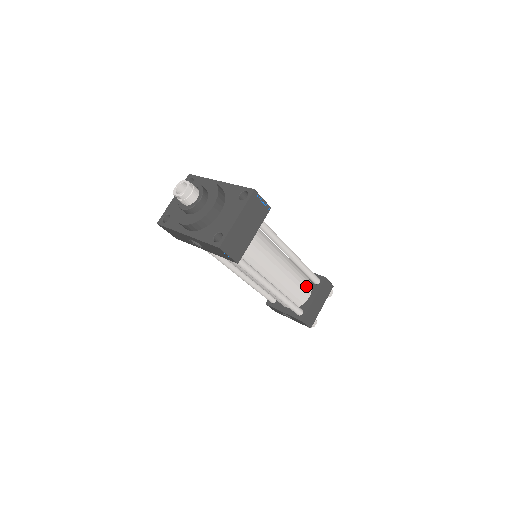
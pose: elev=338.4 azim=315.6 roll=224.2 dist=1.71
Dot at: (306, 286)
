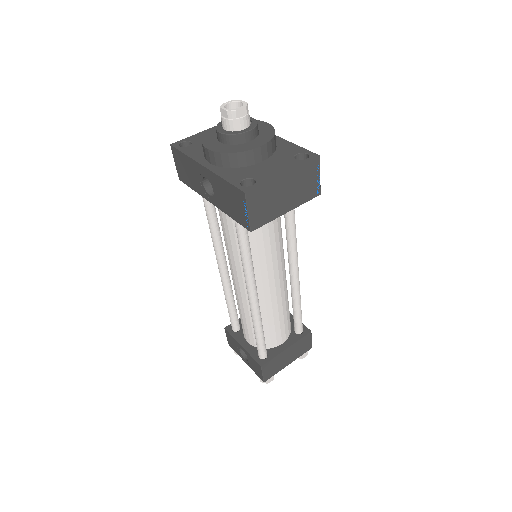
Dot at: (286, 328)
